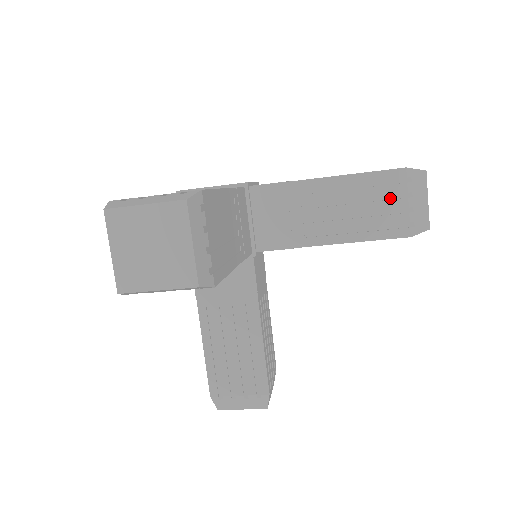
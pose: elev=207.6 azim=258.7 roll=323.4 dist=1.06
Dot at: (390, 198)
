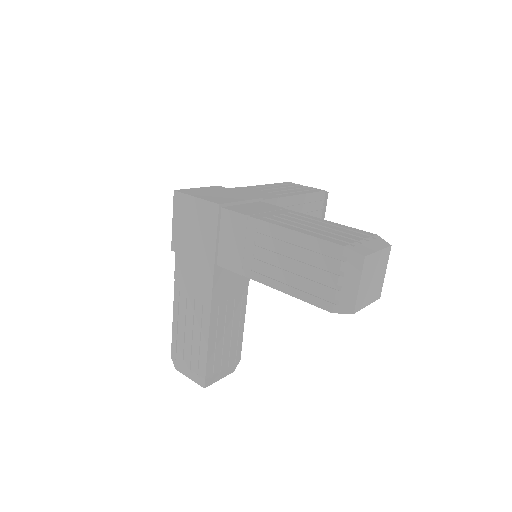
Dot at: occluded
